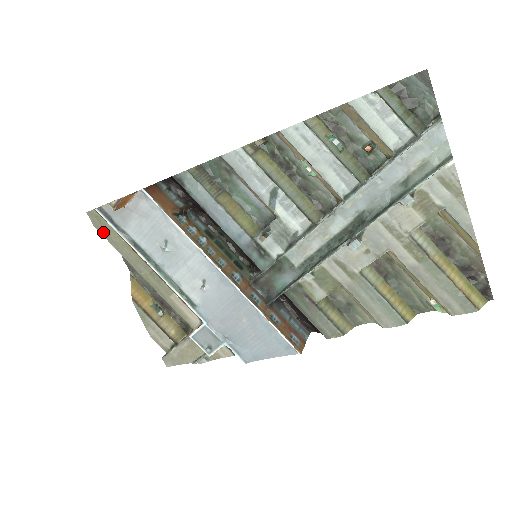
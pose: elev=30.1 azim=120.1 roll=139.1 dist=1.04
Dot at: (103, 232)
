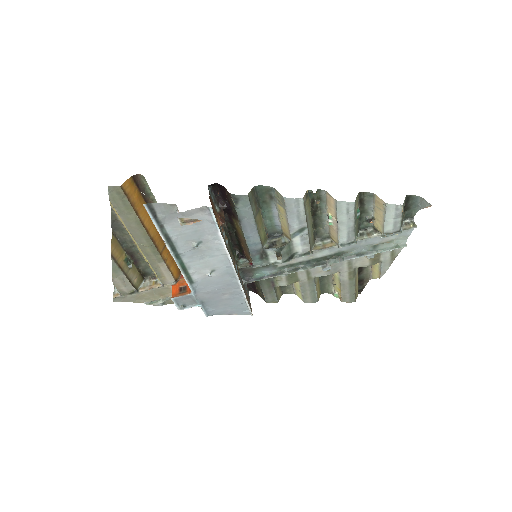
Dot at: (118, 206)
